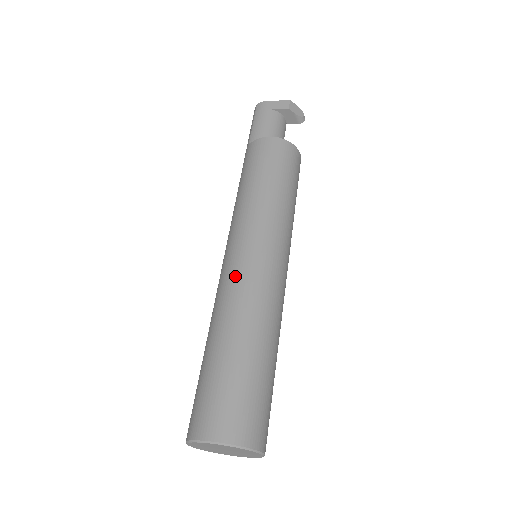
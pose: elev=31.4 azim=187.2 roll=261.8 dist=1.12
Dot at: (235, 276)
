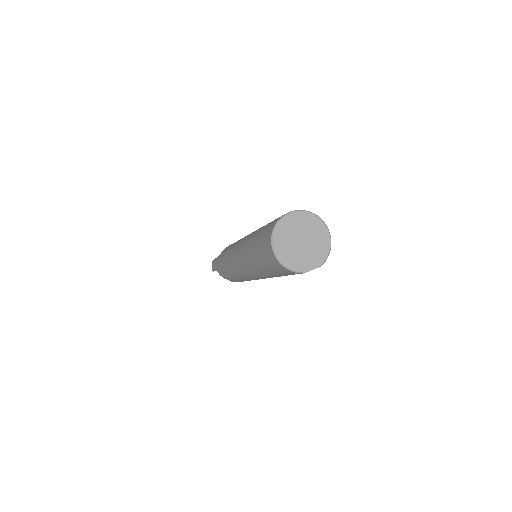
Dot at: (249, 234)
